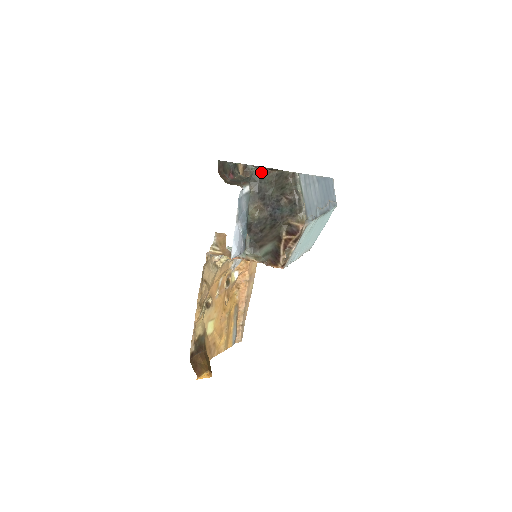
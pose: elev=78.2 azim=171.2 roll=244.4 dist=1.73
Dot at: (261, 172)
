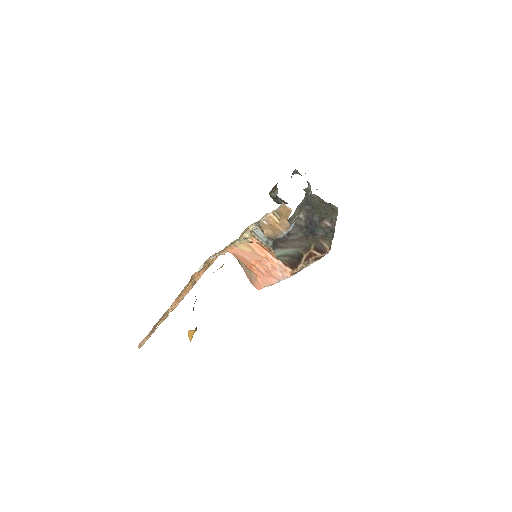
Dot at: occluded
